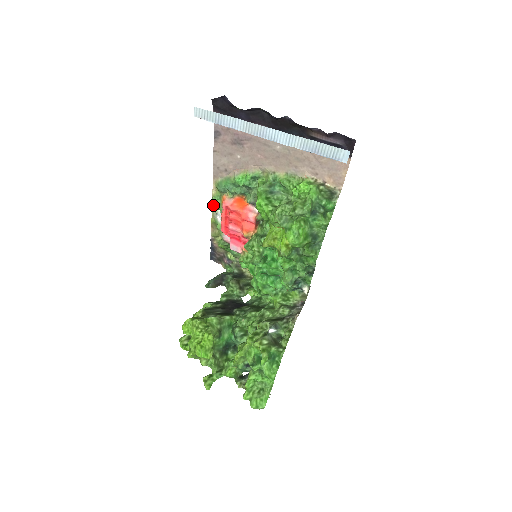
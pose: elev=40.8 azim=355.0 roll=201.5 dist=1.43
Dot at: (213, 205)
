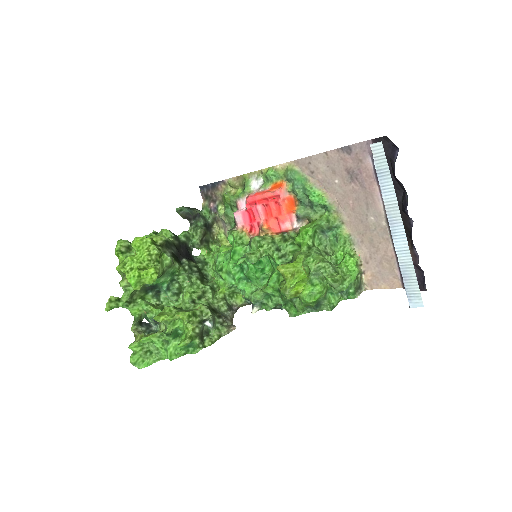
Dot at: (266, 174)
